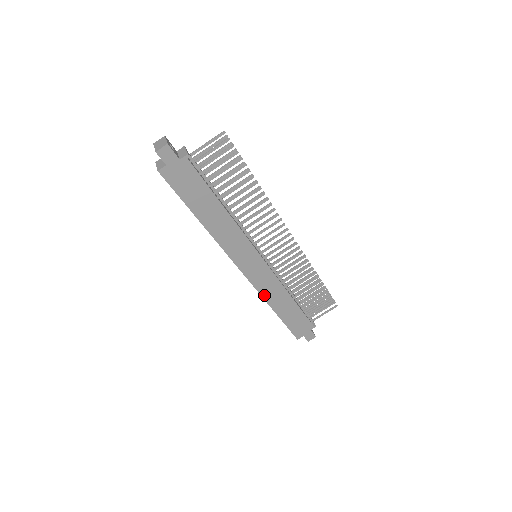
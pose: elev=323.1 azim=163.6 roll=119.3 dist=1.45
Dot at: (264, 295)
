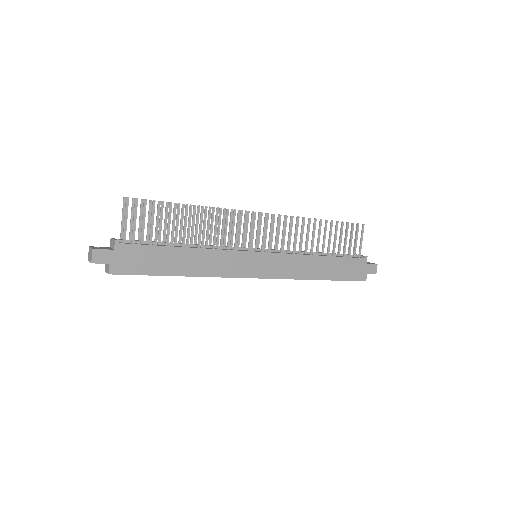
Dot at: (297, 277)
